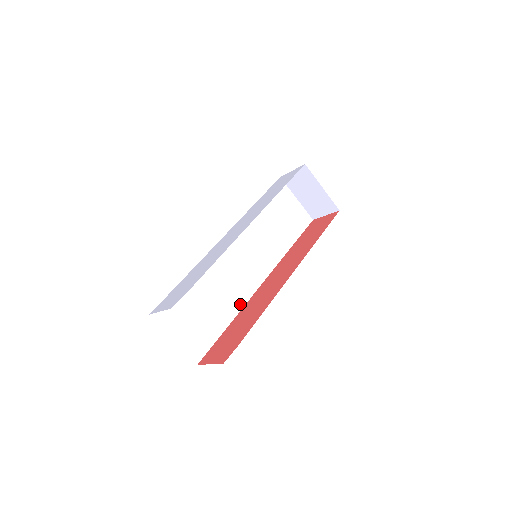
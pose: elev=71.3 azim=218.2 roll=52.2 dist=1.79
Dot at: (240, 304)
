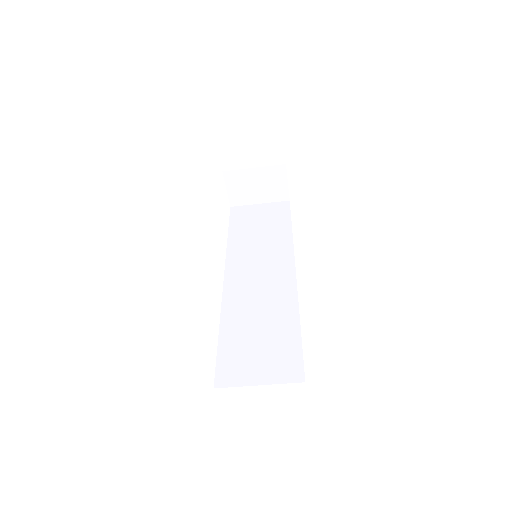
Dot at: (293, 303)
